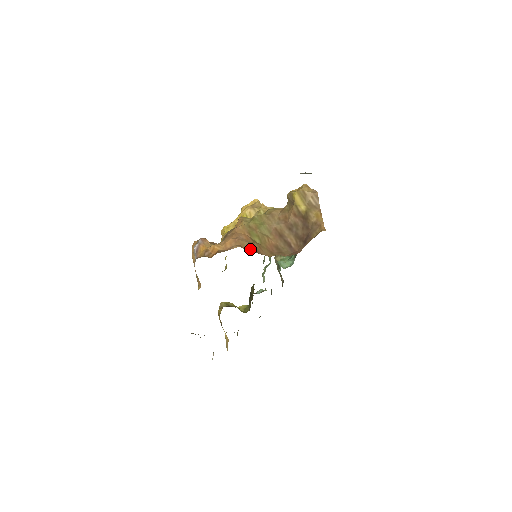
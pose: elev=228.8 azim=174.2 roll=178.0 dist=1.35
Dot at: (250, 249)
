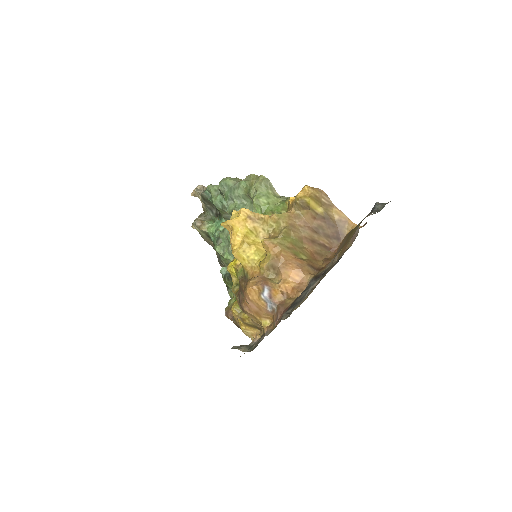
Dot at: (313, 270)
